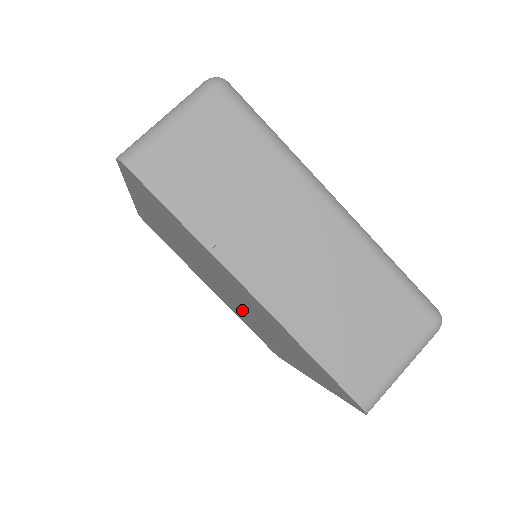
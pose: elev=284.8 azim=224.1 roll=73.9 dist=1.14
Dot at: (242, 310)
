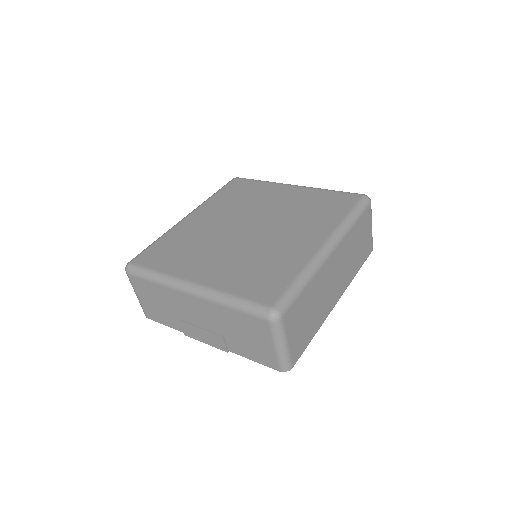
Dot at: occluded
